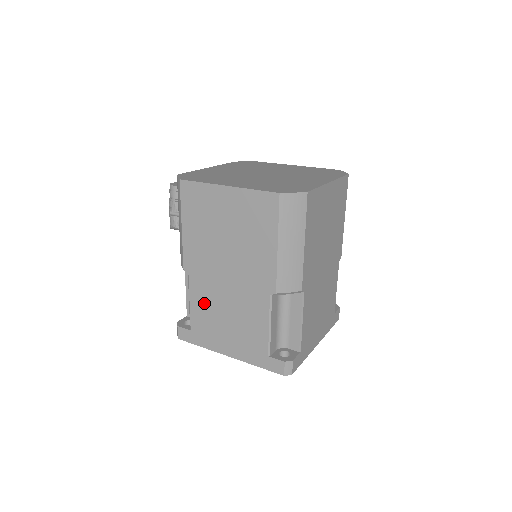
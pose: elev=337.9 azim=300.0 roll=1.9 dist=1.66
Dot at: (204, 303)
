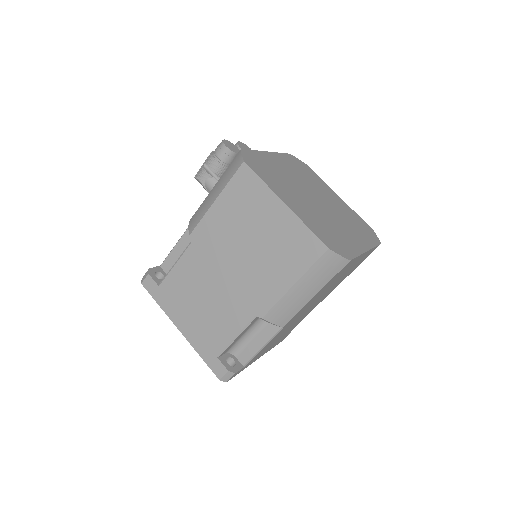
Dot at: (189, 276)
